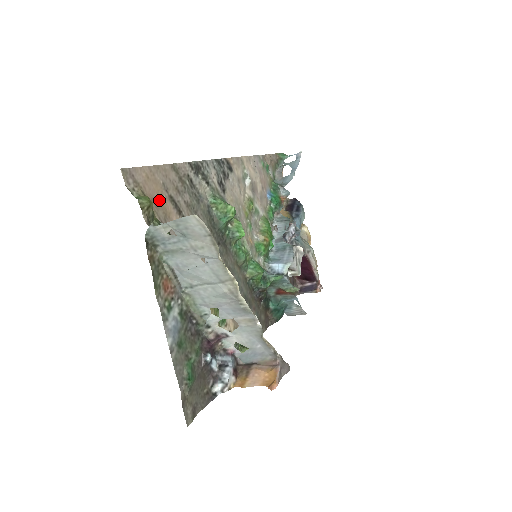
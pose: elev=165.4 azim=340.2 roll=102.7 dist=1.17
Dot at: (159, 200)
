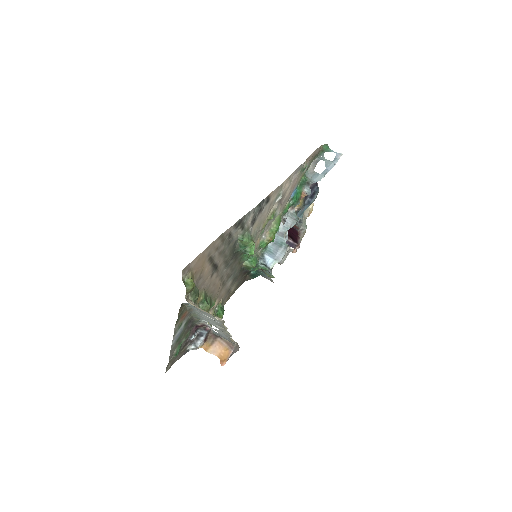
Dot at: (201, 266)
